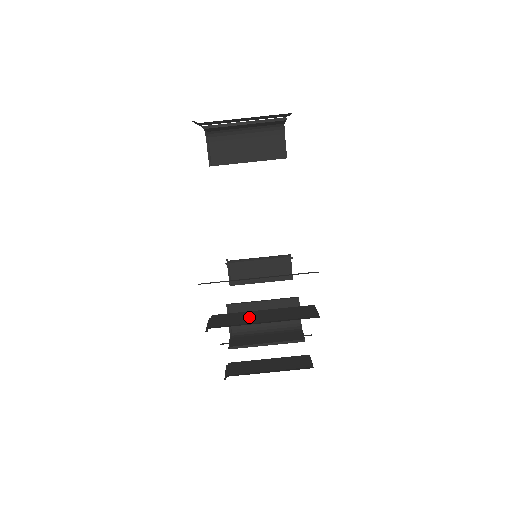
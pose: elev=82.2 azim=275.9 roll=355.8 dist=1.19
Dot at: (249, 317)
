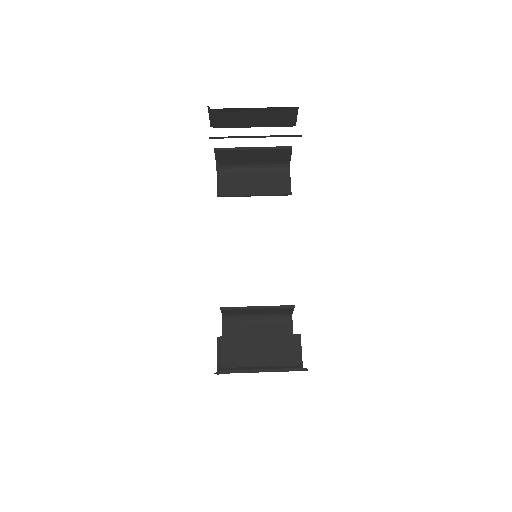
Dot at: occluded
